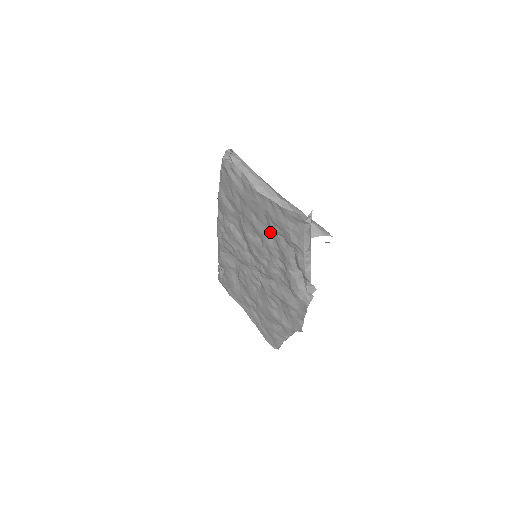
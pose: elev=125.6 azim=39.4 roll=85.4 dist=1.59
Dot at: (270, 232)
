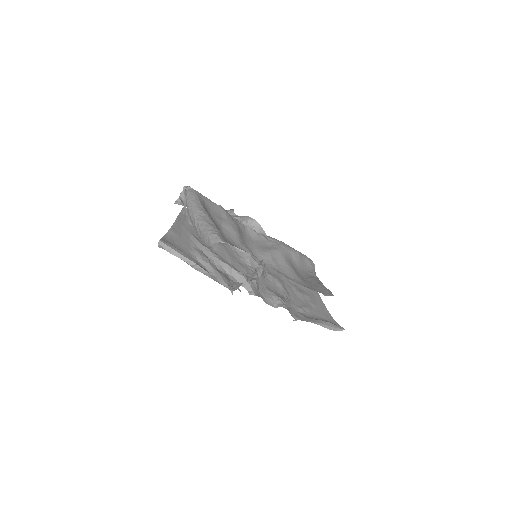
Dot at: occluded
